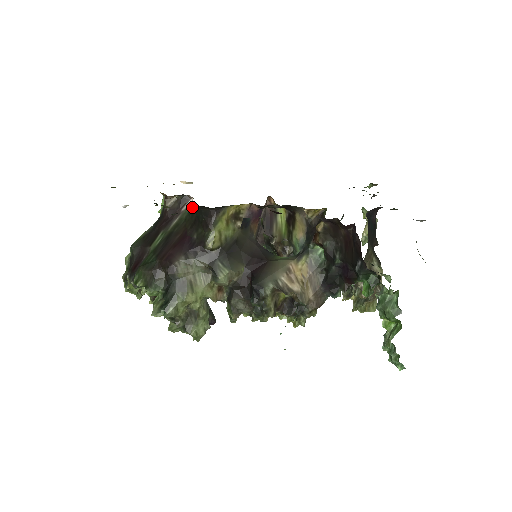
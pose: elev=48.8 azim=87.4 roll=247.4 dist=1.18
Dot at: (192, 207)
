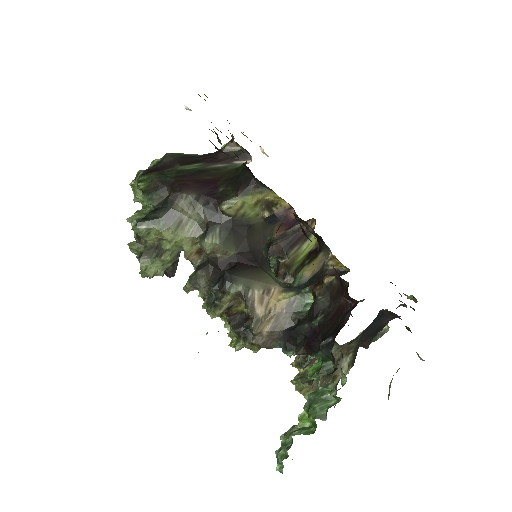
Dot at: (243, 165)
